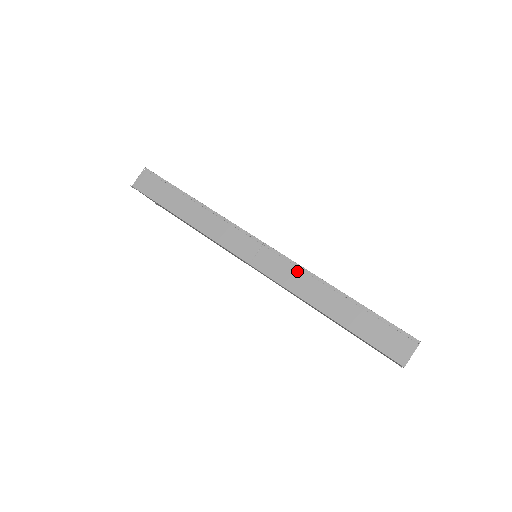
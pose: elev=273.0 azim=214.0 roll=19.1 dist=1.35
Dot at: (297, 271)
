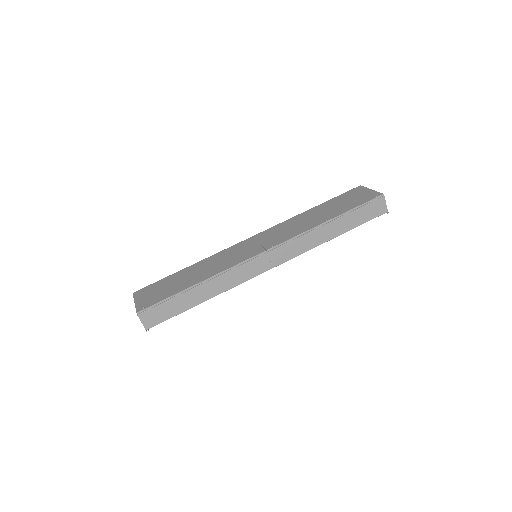
Dot at: (300, 239)
